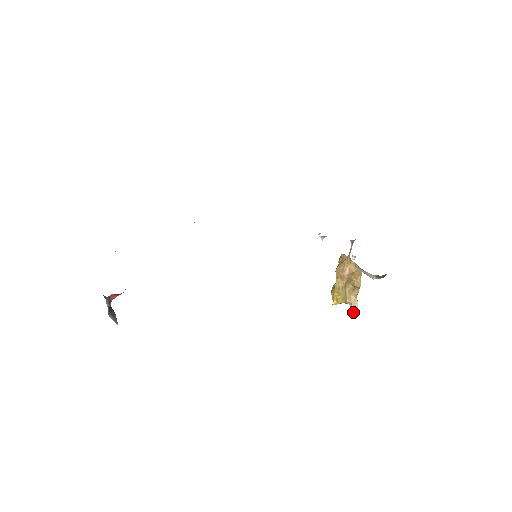
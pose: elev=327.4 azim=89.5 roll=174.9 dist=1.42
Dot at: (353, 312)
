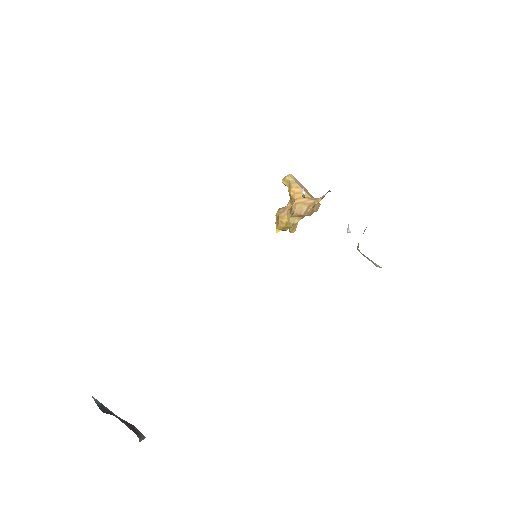
Dot at: occluded
